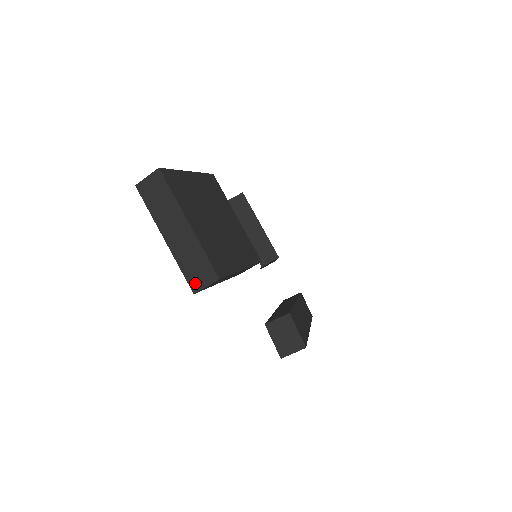
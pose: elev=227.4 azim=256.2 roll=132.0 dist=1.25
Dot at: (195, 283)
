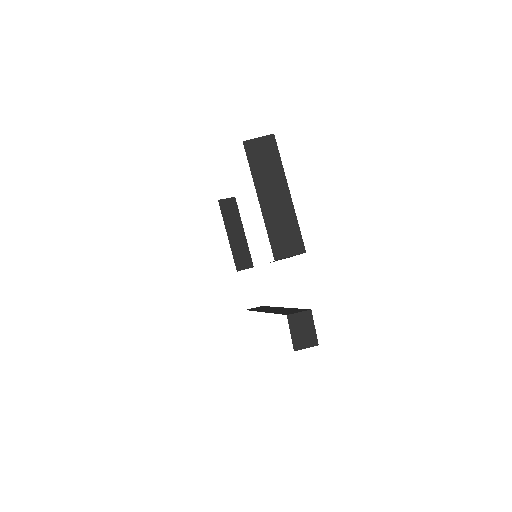
Dot at: (279, 250)
